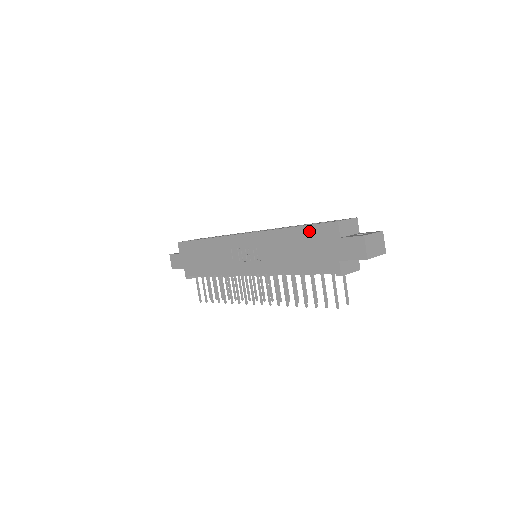
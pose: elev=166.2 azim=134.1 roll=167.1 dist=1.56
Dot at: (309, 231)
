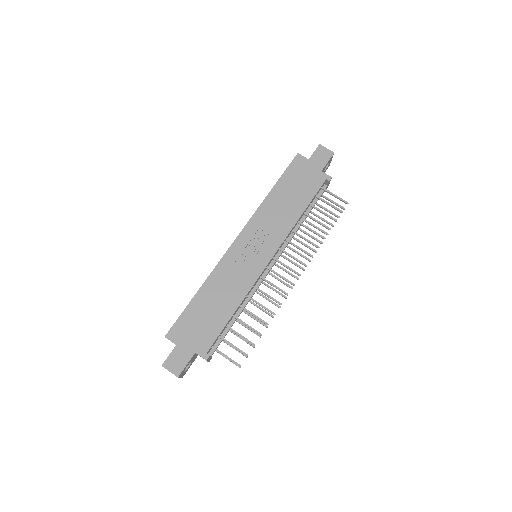
Dot at: (286, 177)
